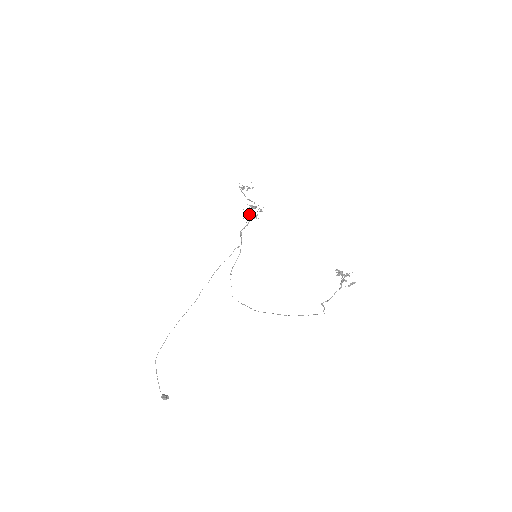
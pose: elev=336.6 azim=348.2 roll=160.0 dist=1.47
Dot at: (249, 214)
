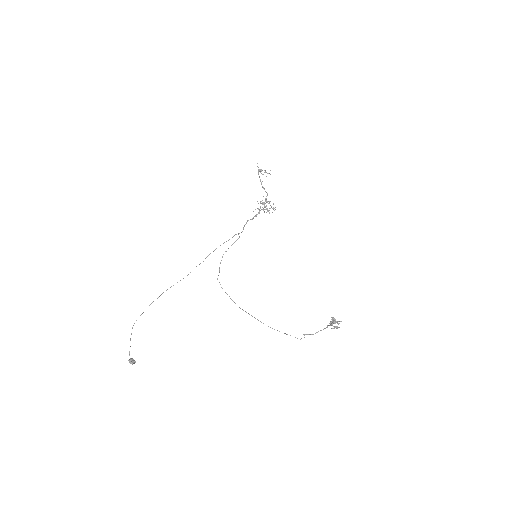
Dot at: (260, 206)
